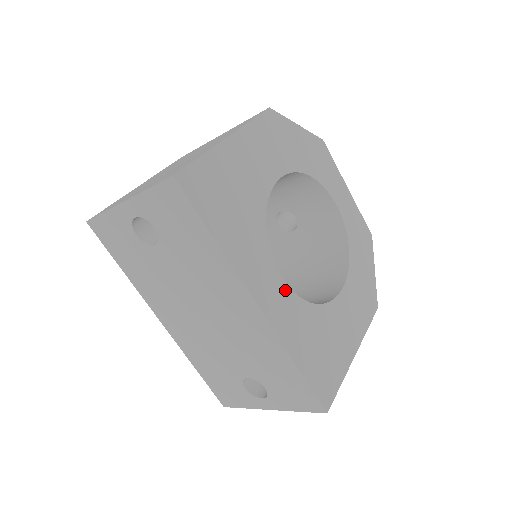
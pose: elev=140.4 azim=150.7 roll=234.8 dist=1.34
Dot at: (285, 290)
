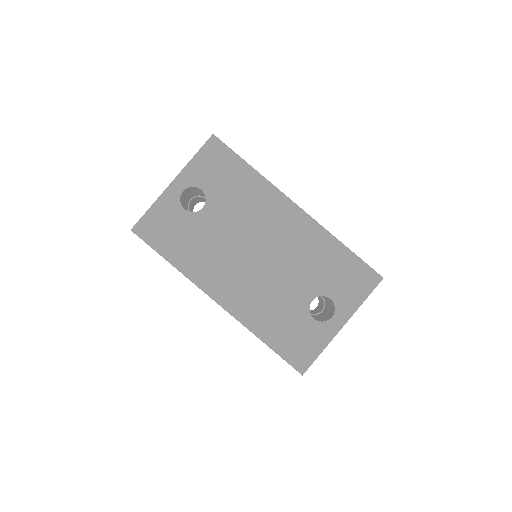
Dot at: occluded
